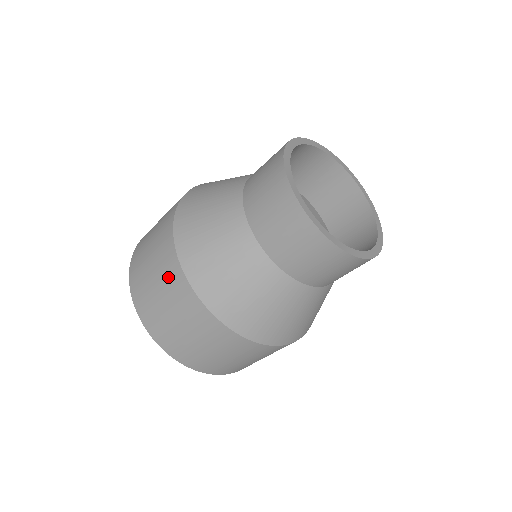
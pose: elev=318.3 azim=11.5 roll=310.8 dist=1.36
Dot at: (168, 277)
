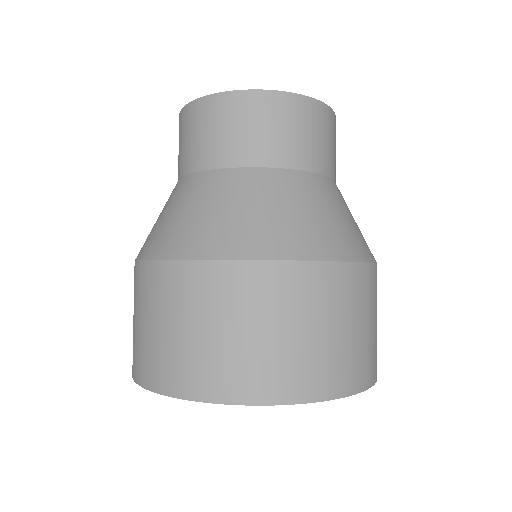
Dot at: (245, 296)
